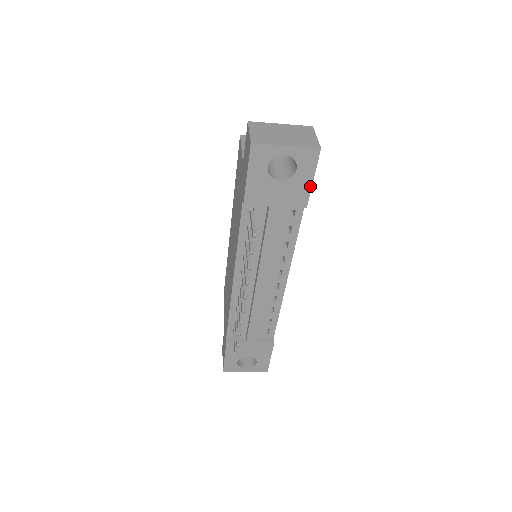
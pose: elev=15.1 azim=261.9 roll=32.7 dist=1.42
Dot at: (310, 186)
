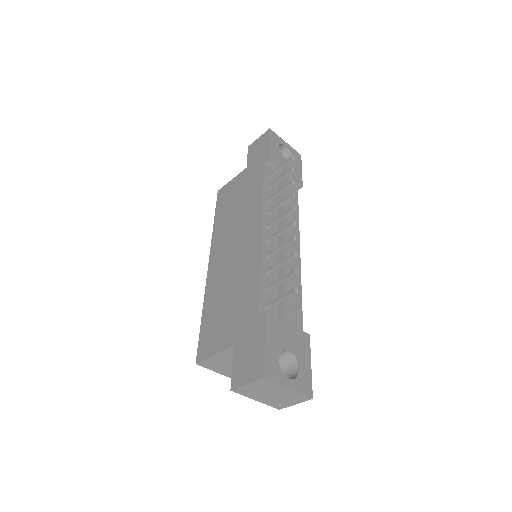
Dot at: (301, 173)
